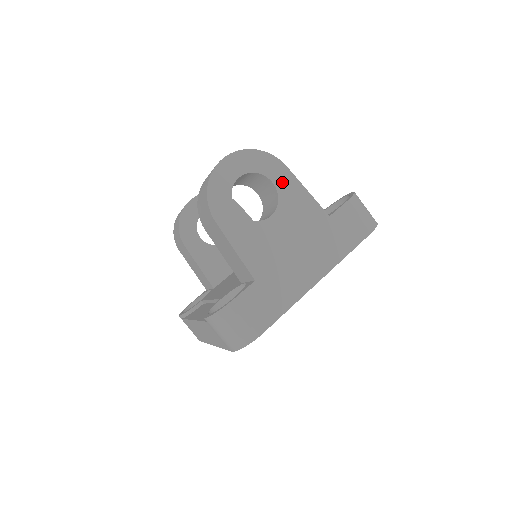
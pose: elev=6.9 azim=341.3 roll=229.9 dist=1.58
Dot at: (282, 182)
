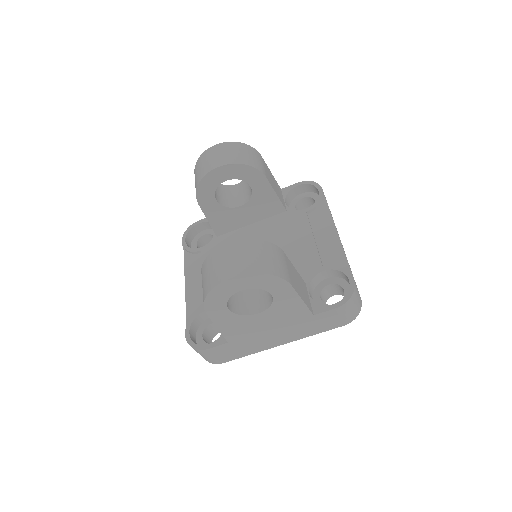
Dot at: (281, 295)
